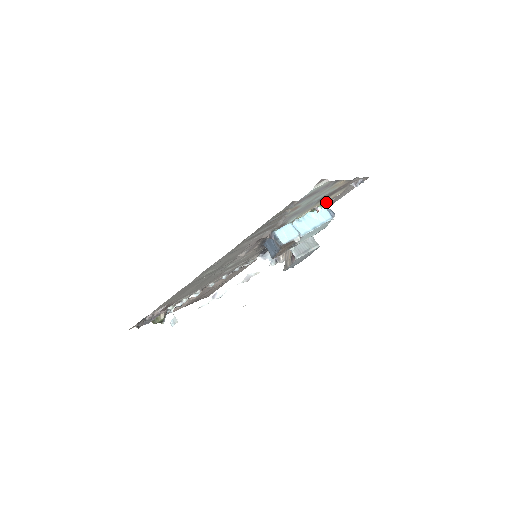
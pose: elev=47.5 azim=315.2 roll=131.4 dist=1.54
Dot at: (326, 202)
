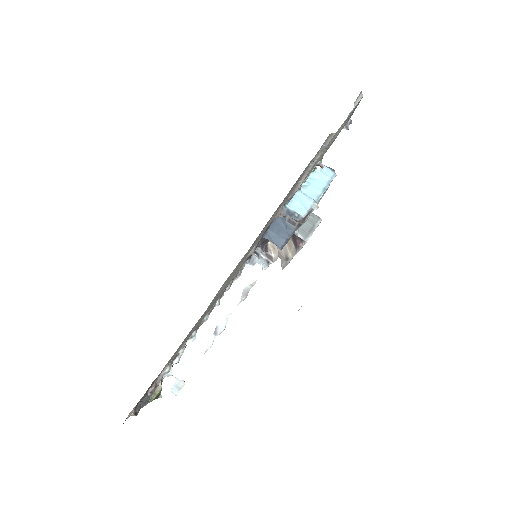
Dot at: occluded
